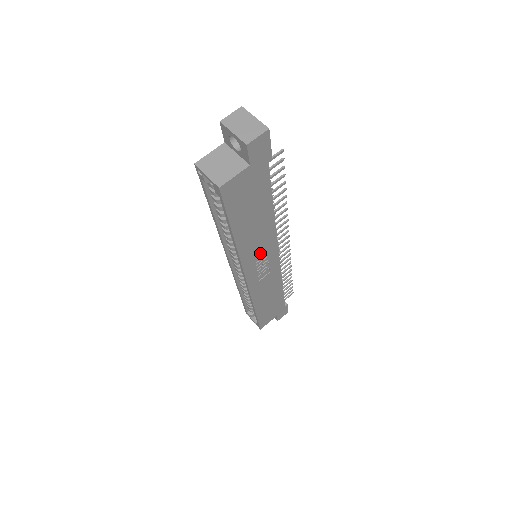
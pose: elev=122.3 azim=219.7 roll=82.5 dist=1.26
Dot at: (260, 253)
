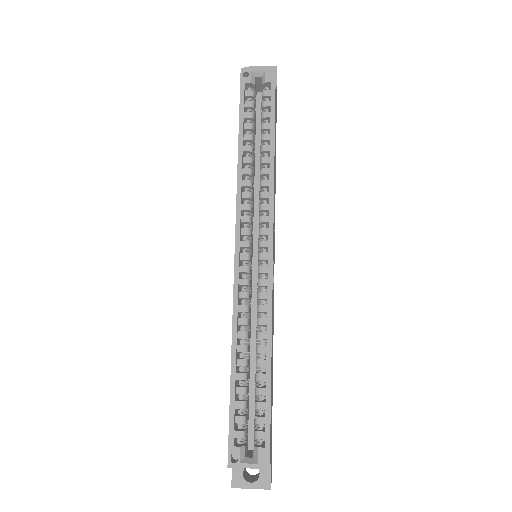
Dot at: (274, 220)
